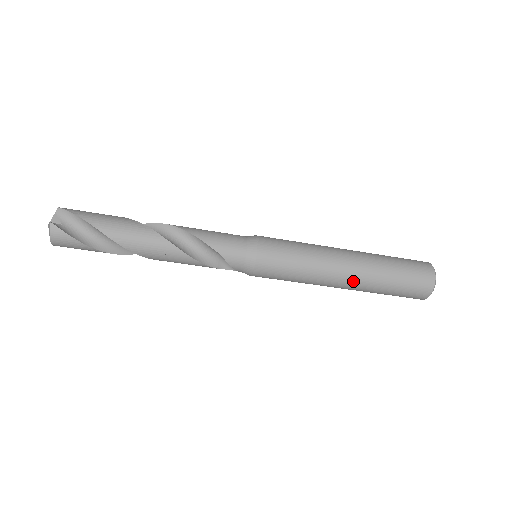
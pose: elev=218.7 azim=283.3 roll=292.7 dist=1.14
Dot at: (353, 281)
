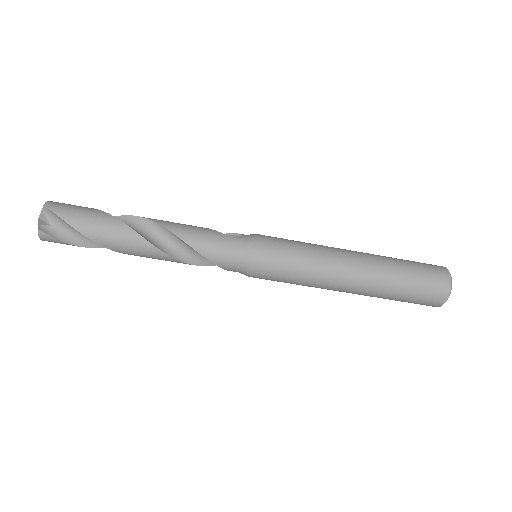
Dot at: (355, 292)
